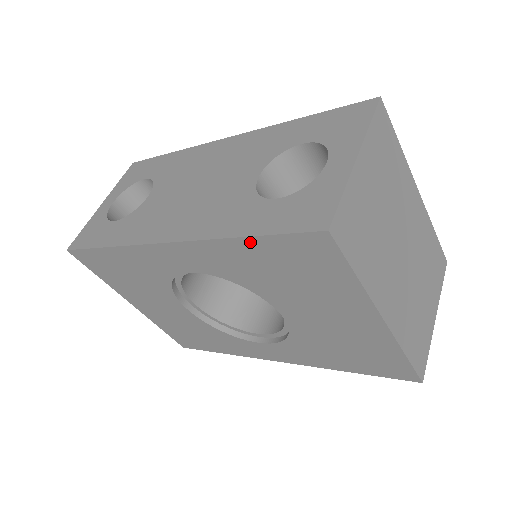
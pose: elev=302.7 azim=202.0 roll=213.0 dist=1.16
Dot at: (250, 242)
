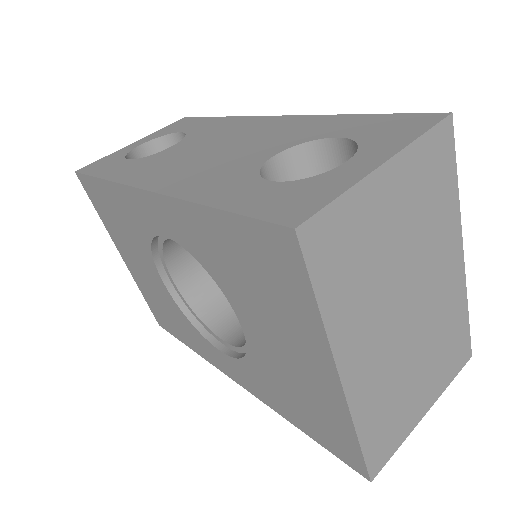
Dot at: (218, 217)
